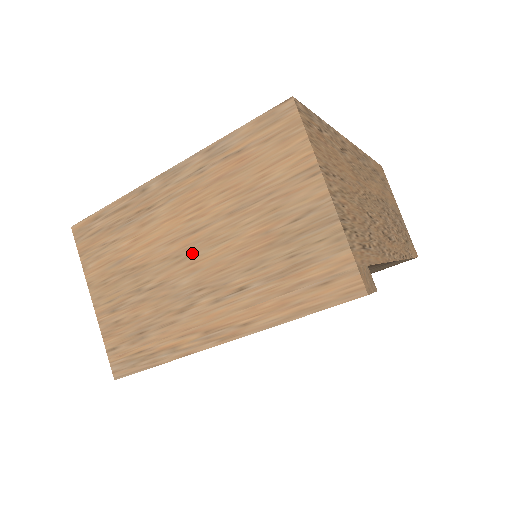
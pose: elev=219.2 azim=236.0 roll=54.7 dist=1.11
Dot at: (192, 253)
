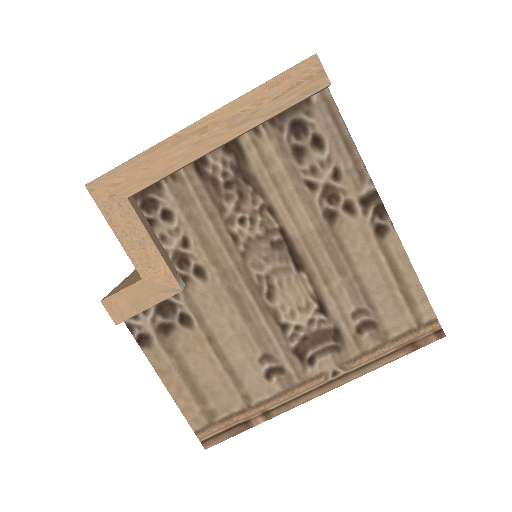
Dot at: occluded
